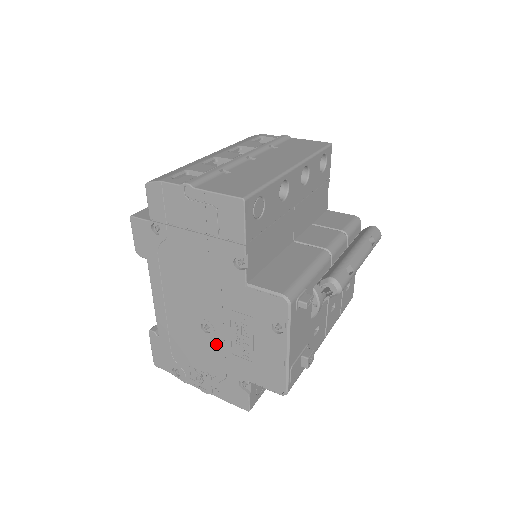
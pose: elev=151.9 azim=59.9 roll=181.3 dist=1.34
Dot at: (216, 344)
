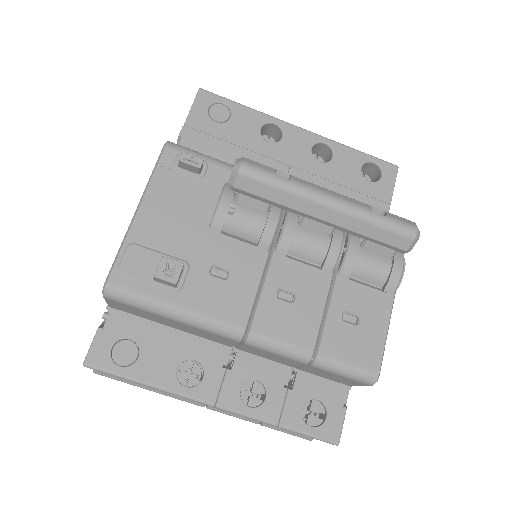
Dot at: occluded
